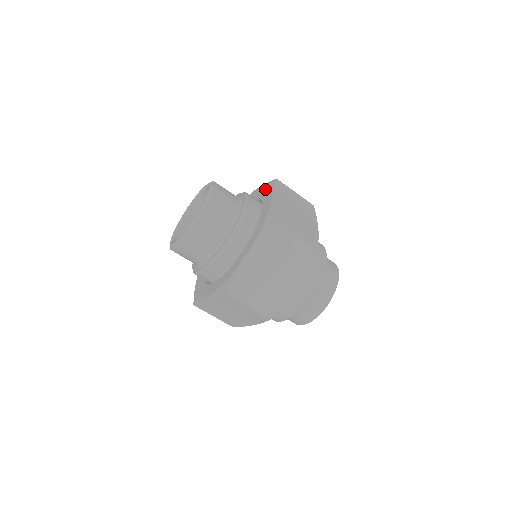
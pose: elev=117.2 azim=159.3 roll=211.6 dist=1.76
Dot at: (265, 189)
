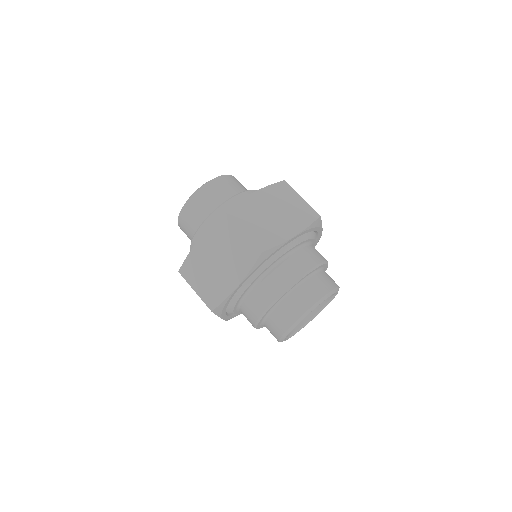
Dot at: occluded
